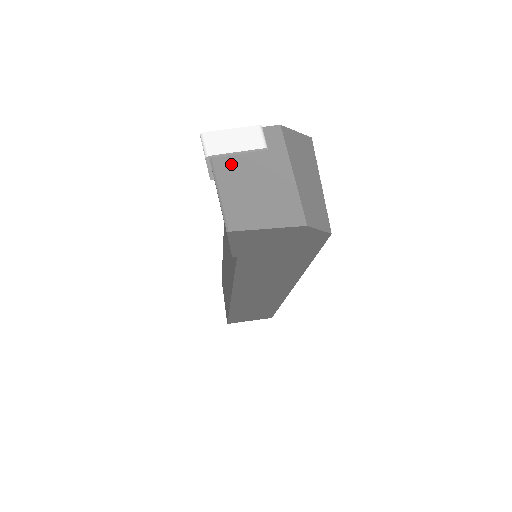
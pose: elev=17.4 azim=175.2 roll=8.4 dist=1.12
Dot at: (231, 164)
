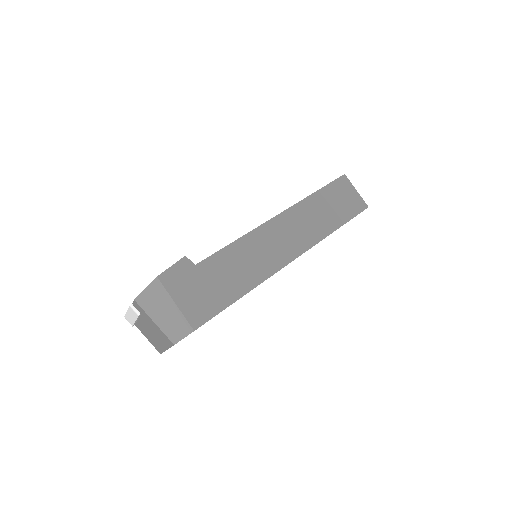
Dot at: (140, 325)
